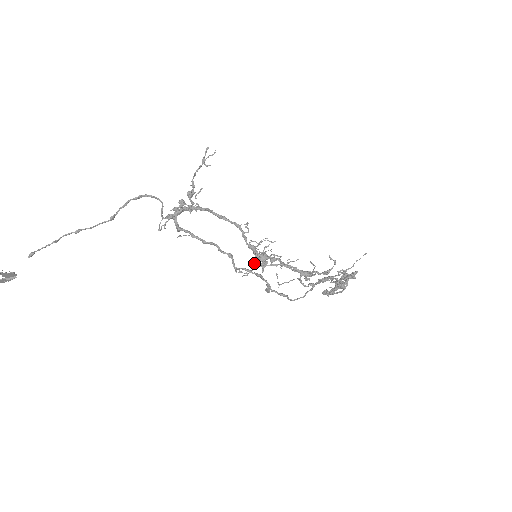
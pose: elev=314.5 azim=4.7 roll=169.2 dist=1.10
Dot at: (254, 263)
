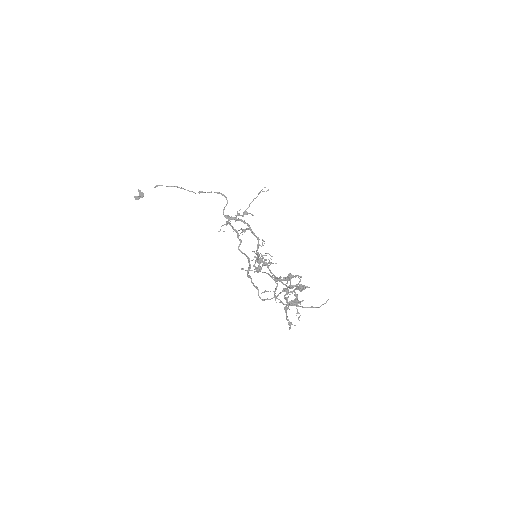
Dot at: (253, 265)
